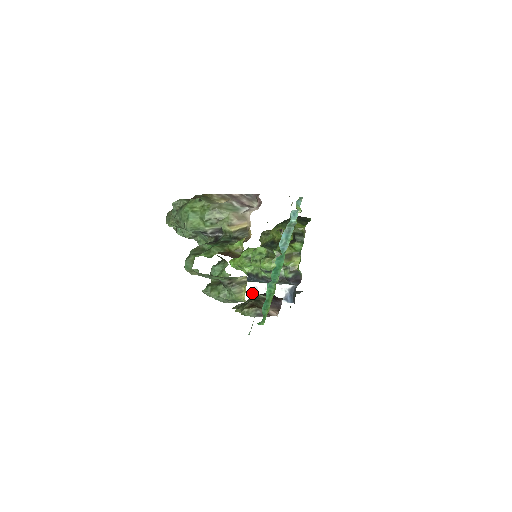
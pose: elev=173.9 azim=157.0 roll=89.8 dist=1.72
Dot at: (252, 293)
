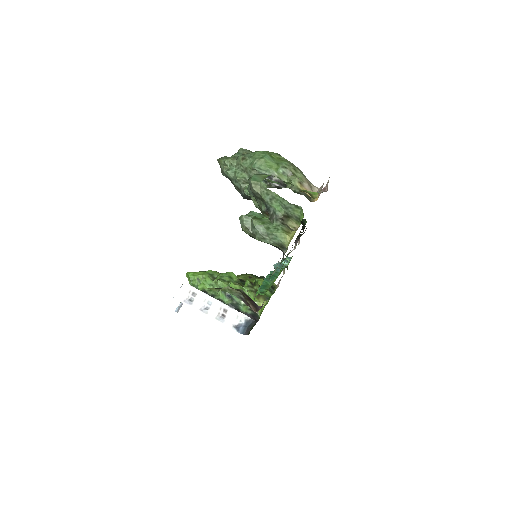
Dot at: (203, 306)
